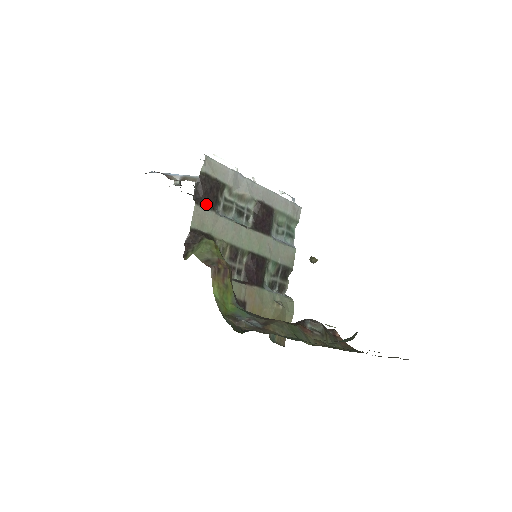
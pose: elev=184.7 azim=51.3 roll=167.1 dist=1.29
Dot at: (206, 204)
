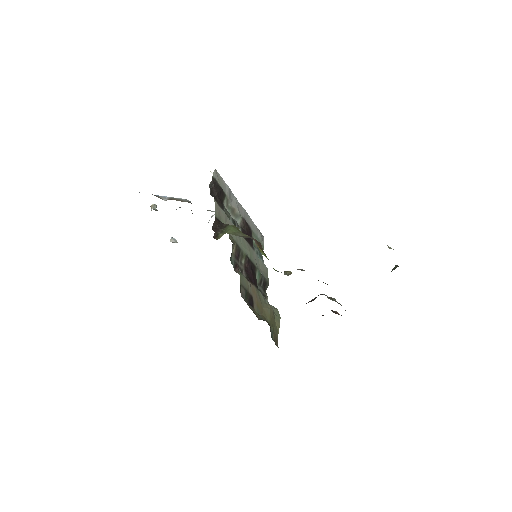
Dot at: (219, 203)
